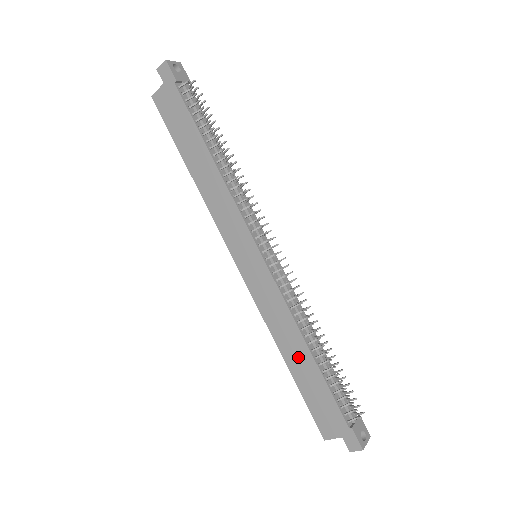
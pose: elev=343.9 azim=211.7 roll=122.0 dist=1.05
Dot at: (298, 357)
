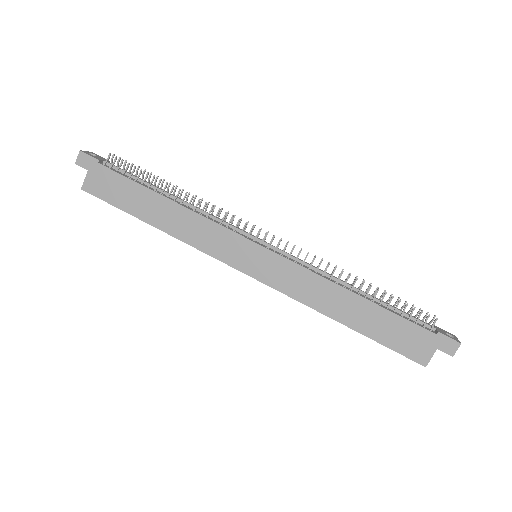
Dot at: (351, 309)
